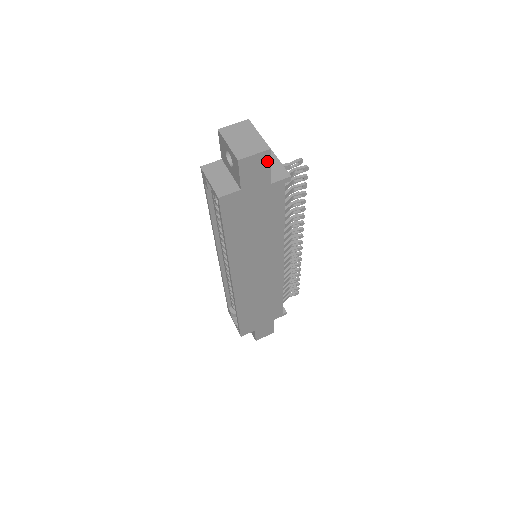
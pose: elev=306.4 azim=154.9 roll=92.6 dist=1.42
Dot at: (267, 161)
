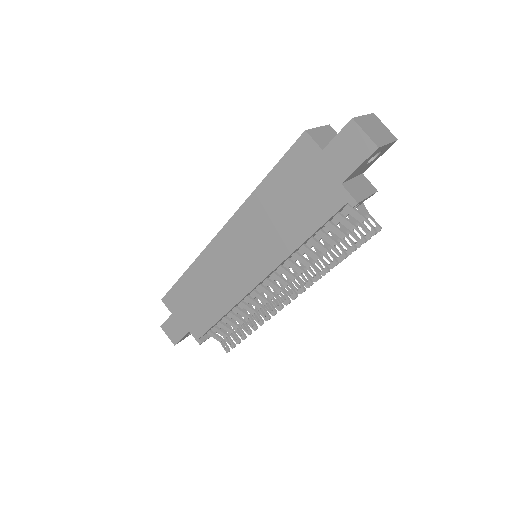
Dot at: (364, 156)
